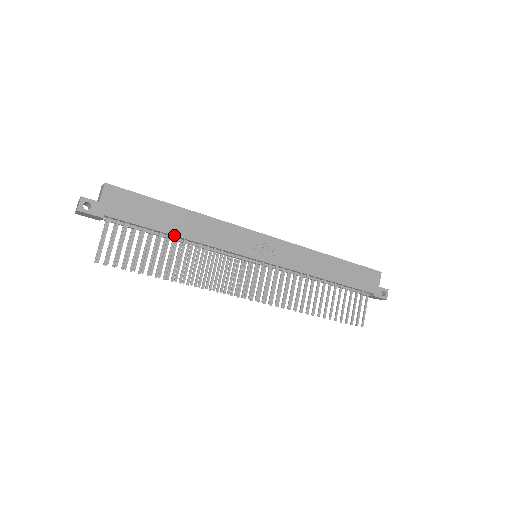
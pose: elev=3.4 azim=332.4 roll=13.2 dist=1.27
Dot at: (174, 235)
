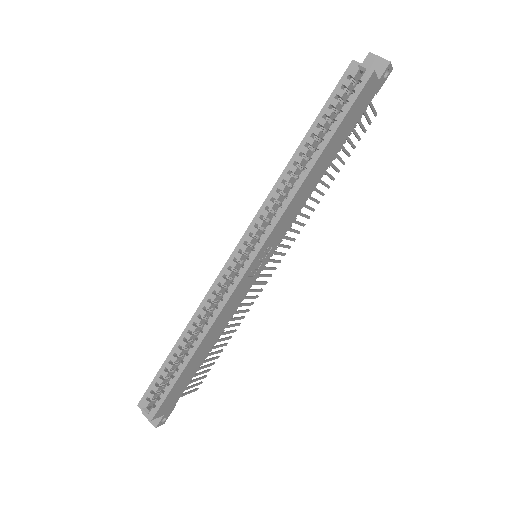
Dot at: occluded
